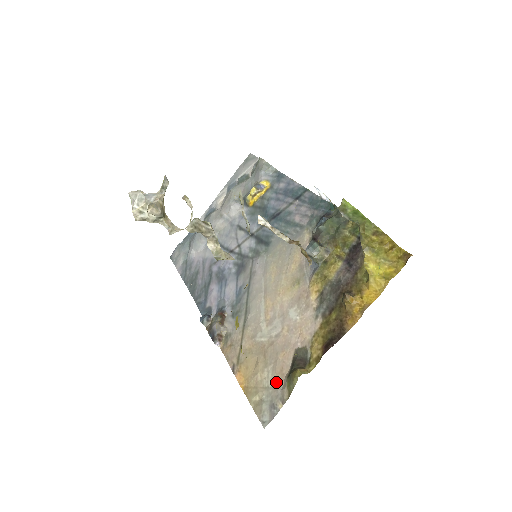
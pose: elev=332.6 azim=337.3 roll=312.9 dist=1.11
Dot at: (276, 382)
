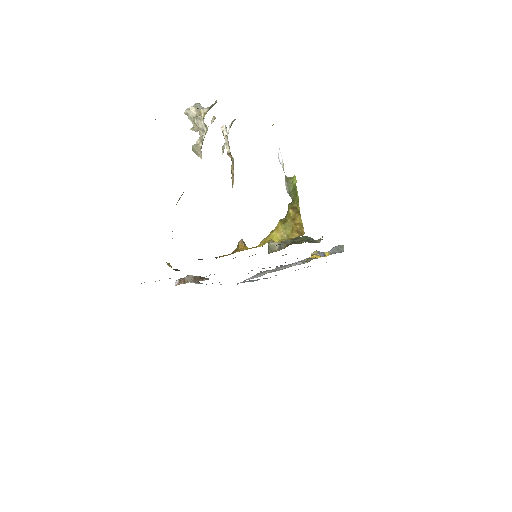
Dot at: occluded
